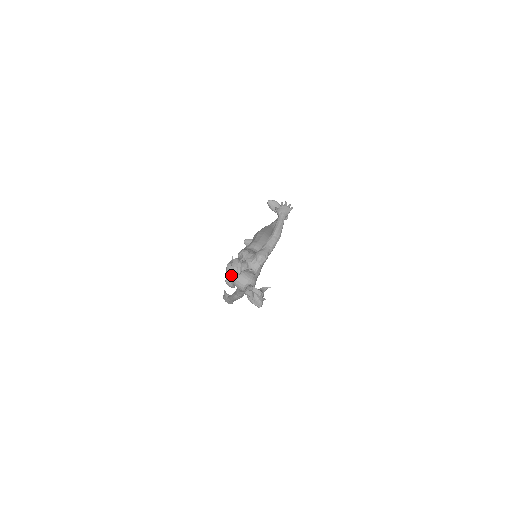
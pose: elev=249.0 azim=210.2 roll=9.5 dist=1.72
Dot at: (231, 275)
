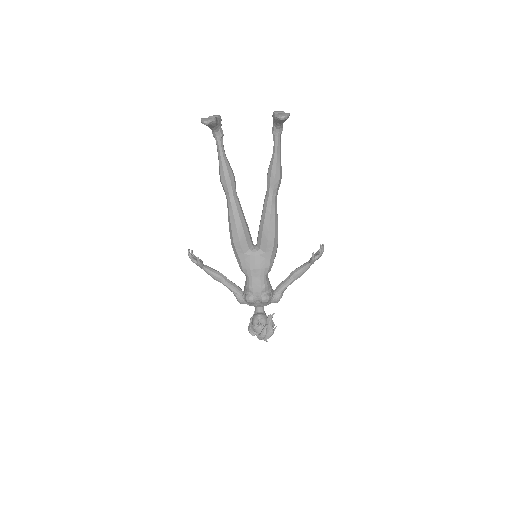
Dot at: occluded
